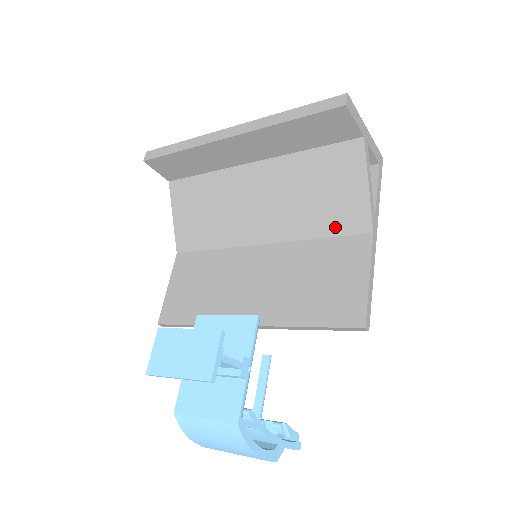
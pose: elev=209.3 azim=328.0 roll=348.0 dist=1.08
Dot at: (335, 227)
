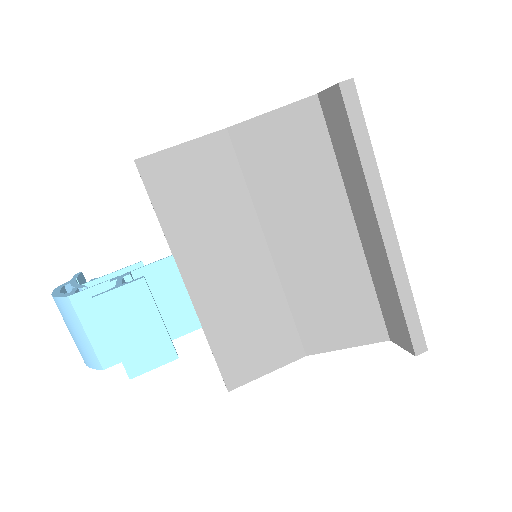
Dot at: (304, 324)
